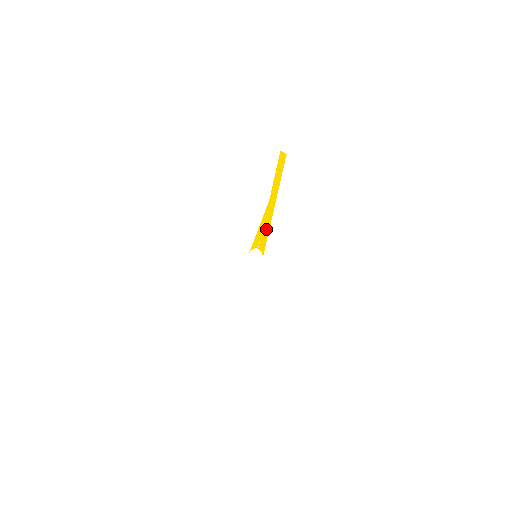
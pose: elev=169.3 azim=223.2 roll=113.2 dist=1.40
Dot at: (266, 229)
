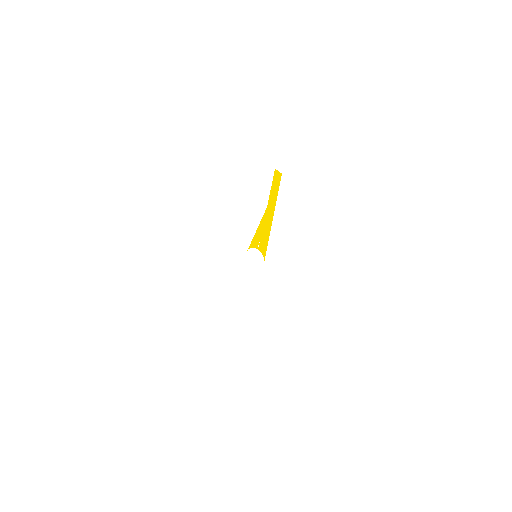
Dot at: (266, 233)
